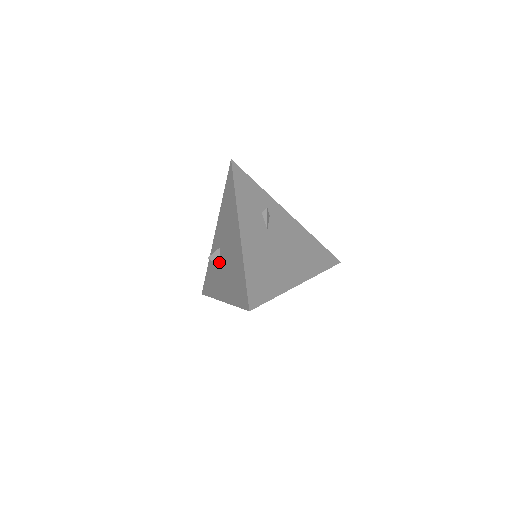
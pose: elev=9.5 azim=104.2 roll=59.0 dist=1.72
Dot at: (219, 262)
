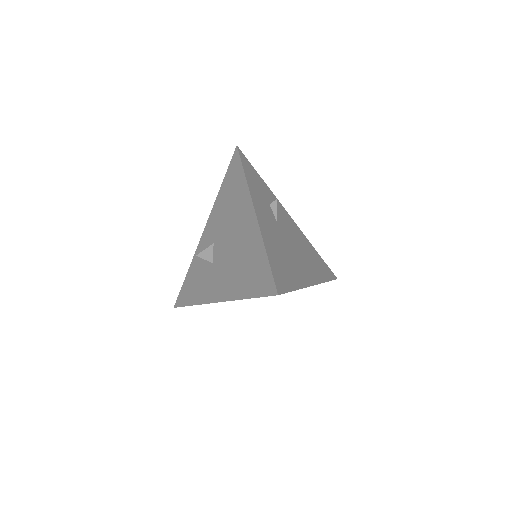
Dot at: (212, 259)
